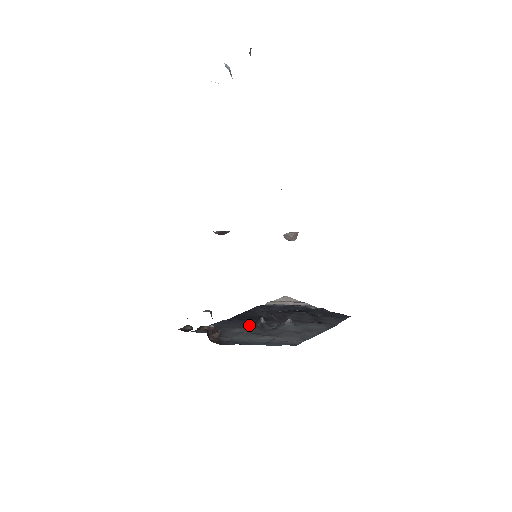
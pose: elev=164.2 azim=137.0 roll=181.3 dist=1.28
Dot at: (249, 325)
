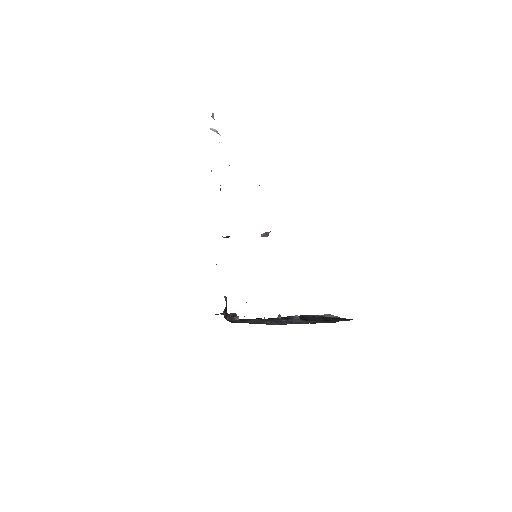
Dot at: occluded
